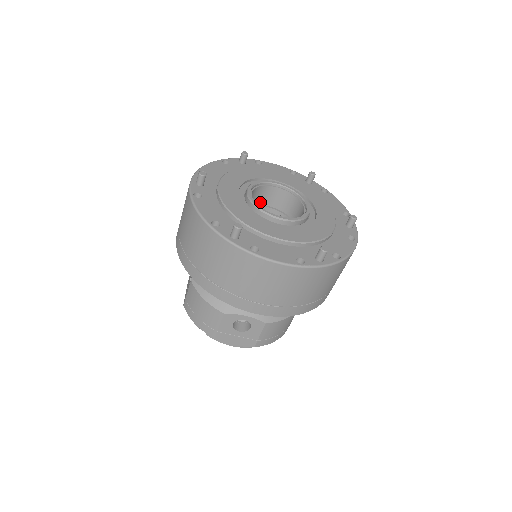
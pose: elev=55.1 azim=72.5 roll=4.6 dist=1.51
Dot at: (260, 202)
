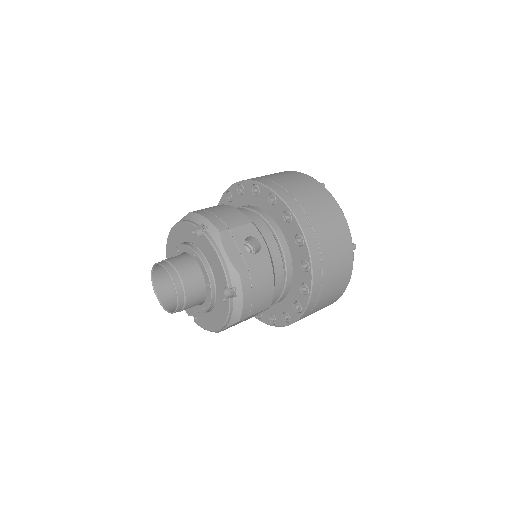
Dot at: occluded
